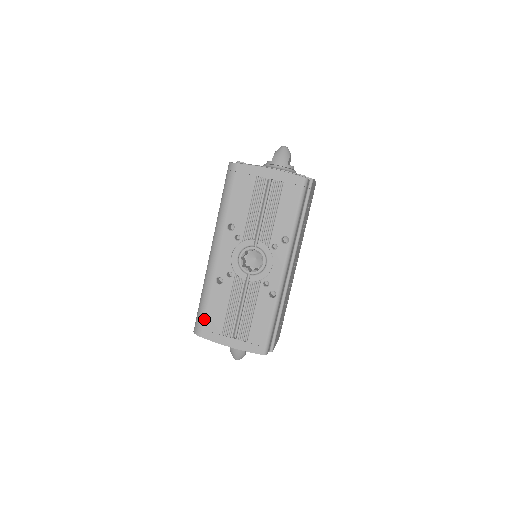
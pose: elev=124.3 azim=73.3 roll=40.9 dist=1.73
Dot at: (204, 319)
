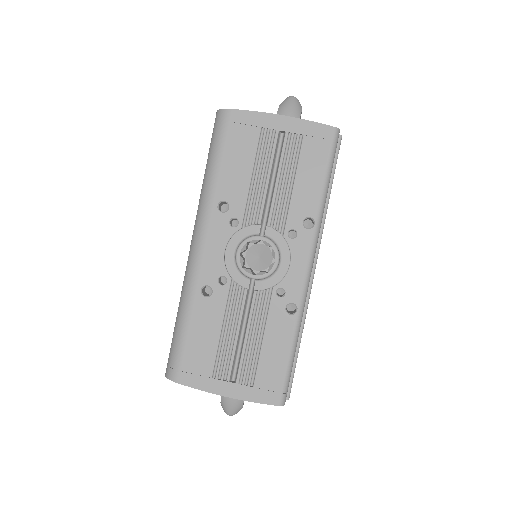
Dot at: (183, 354)
